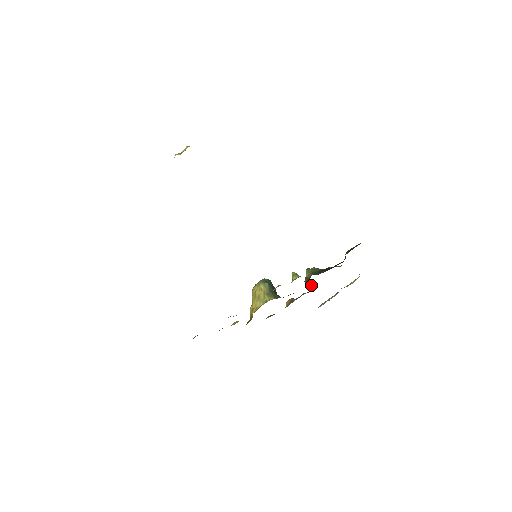
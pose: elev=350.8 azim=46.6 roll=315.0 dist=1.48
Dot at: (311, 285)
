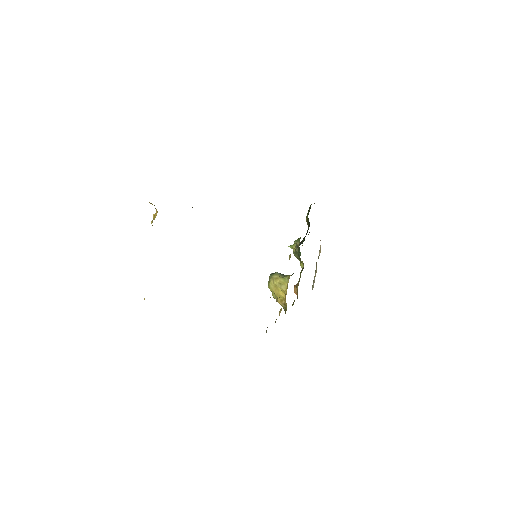
Dot at: (300, 264)
